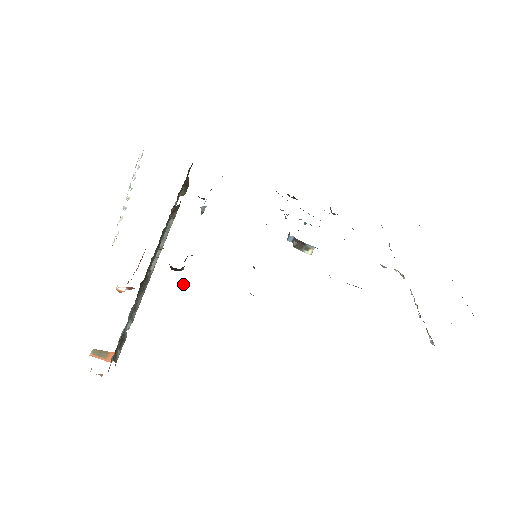
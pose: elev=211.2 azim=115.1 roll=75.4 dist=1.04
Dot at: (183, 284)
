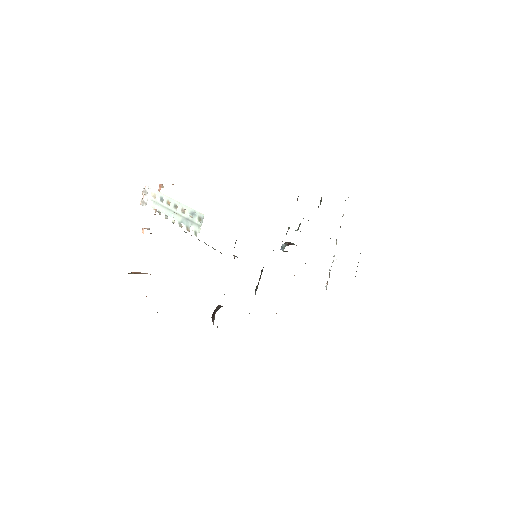
Dot at: (217, 326)
